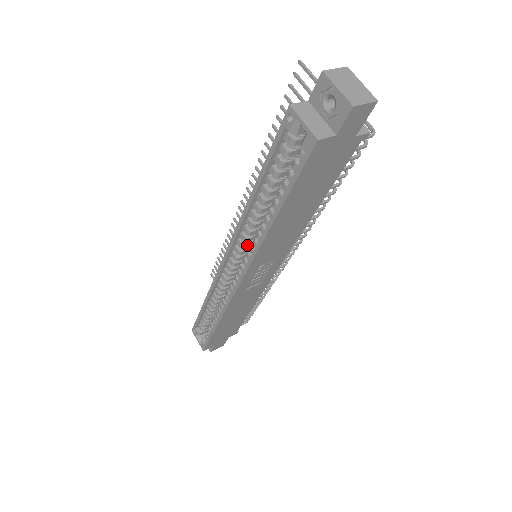
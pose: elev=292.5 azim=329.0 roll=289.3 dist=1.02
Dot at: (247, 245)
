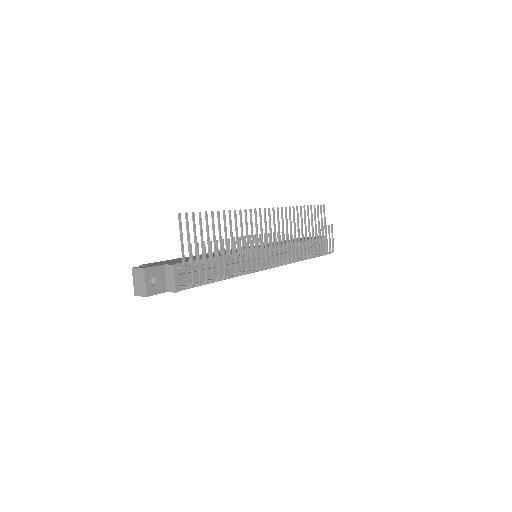
Dot at: occluded
